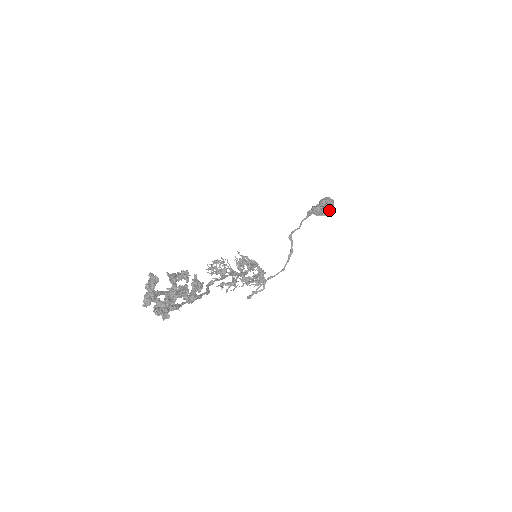
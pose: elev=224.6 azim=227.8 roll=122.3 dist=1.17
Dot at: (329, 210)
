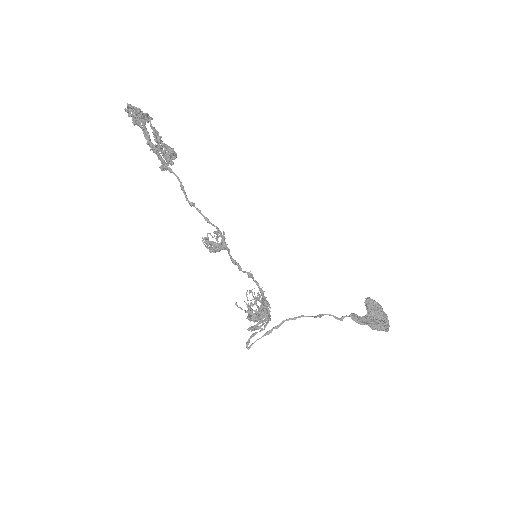
Dot at: (375, 311)
